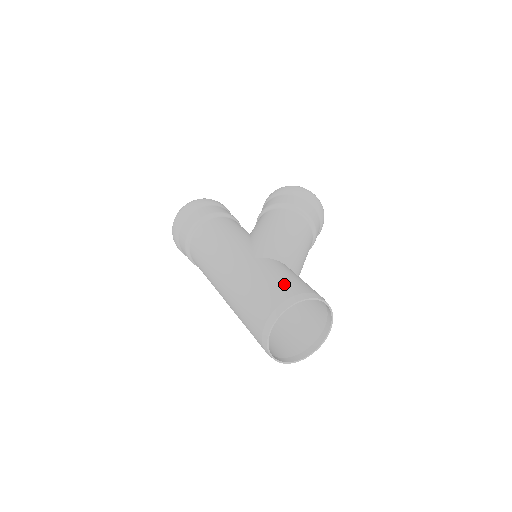
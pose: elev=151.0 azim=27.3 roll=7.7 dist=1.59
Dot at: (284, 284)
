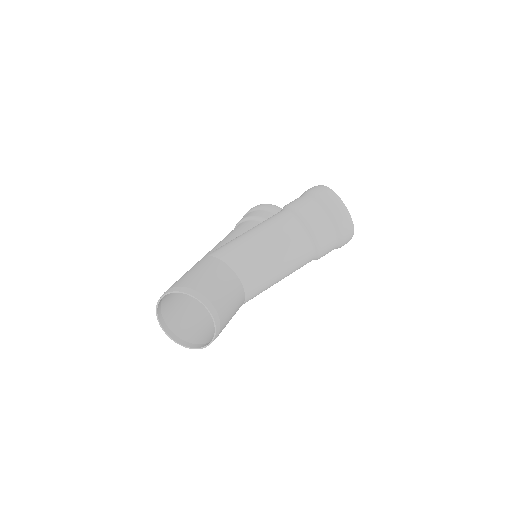
Dot at: (183, 278)
